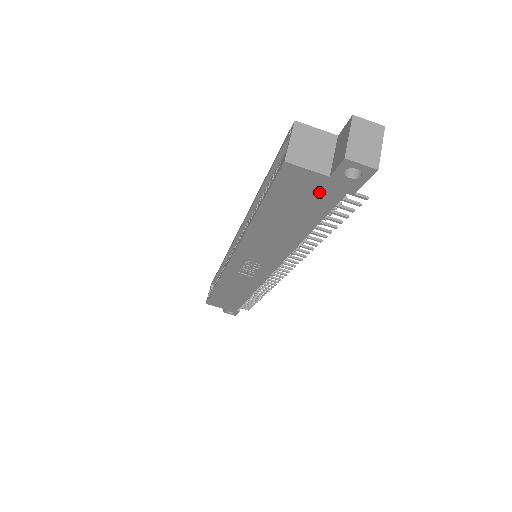
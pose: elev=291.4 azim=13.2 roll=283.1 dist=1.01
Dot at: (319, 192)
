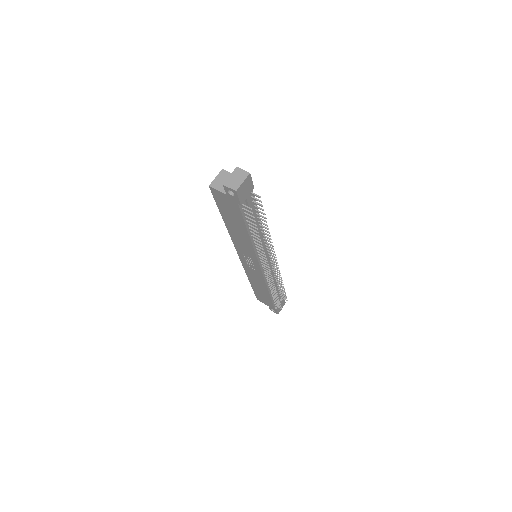
Dot at: (230, 204)
